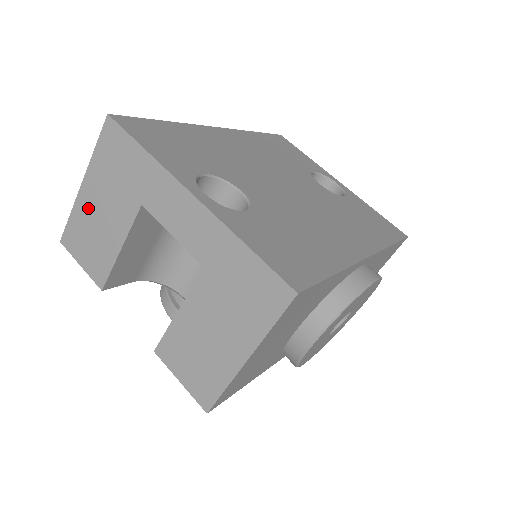
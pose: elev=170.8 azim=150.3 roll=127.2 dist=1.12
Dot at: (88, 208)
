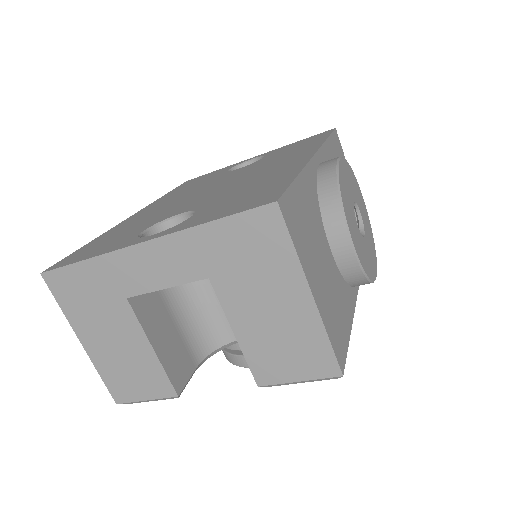
Dot at: (103, 353)
